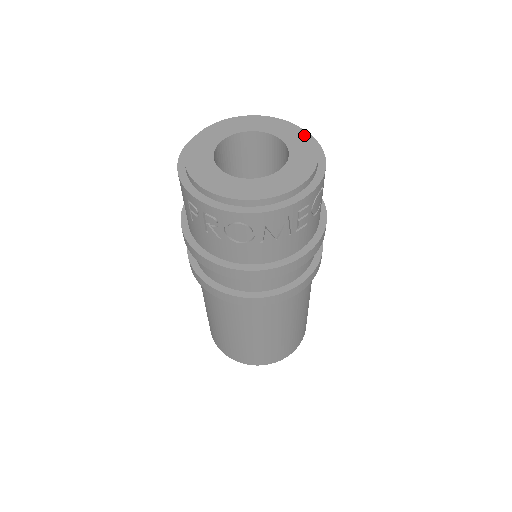
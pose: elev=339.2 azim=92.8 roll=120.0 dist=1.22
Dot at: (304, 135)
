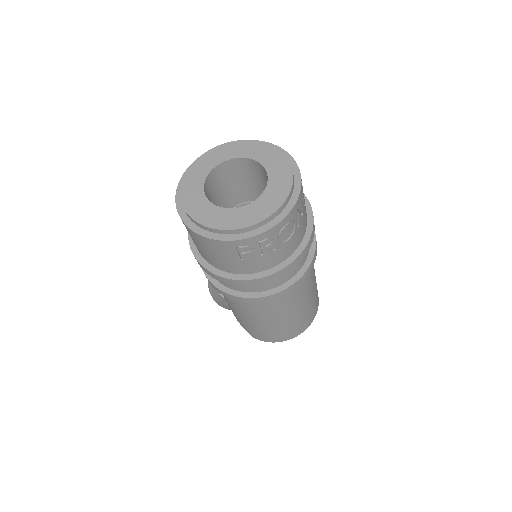
Dot at: (243, 143)
